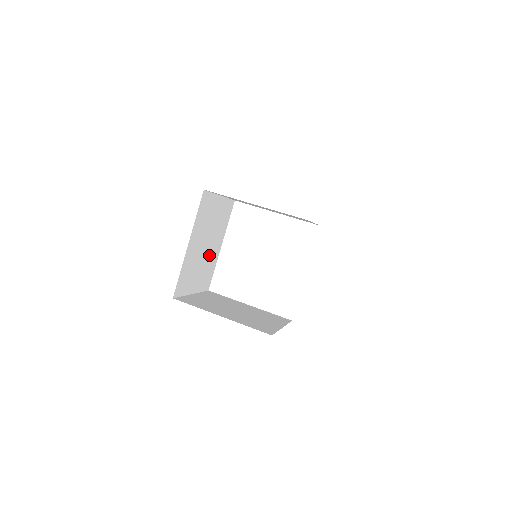
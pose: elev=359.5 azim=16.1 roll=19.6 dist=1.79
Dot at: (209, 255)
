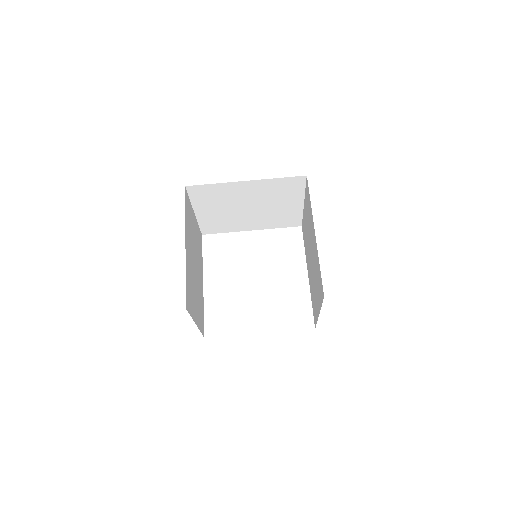
Dot at: (198, 284)
